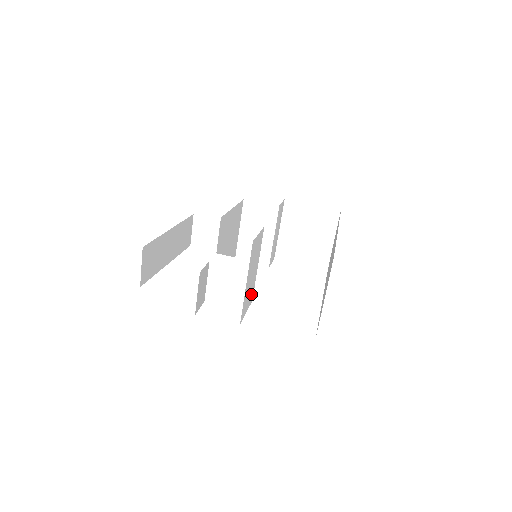
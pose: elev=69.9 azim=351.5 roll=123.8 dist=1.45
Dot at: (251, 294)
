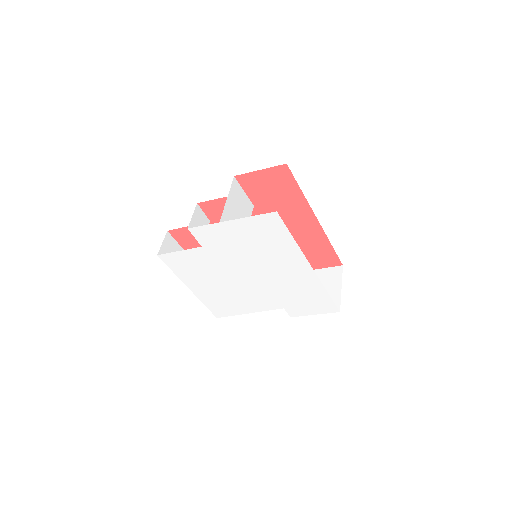
Dot at: occluded
